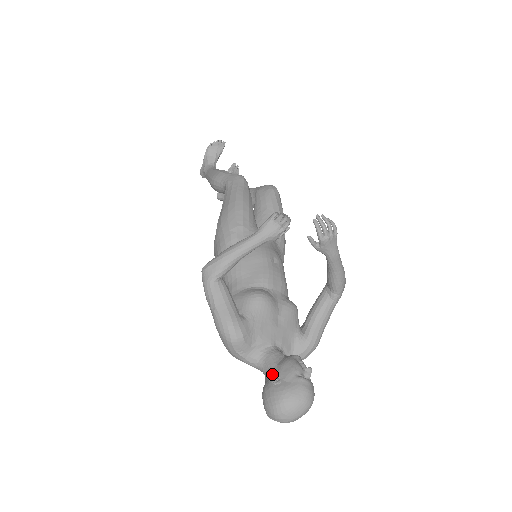
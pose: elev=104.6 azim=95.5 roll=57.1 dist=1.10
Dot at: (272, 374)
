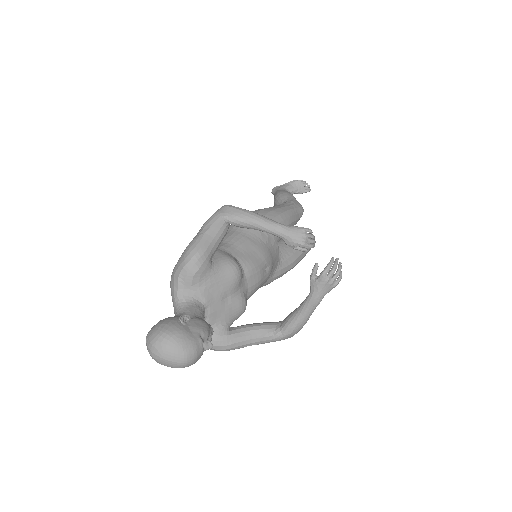
Dot at: occluded
